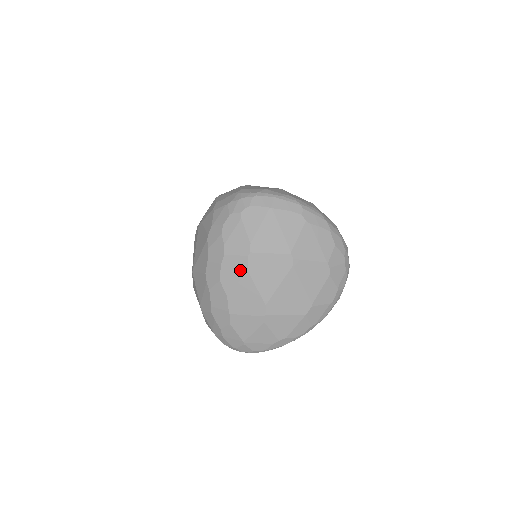
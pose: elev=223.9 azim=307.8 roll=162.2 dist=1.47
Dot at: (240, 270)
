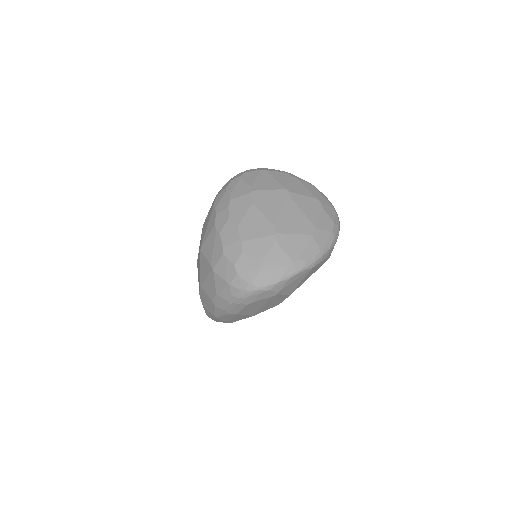
Dot at: (246, 205)
